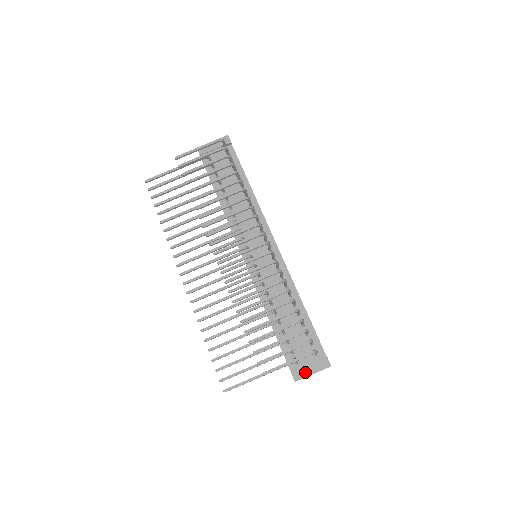
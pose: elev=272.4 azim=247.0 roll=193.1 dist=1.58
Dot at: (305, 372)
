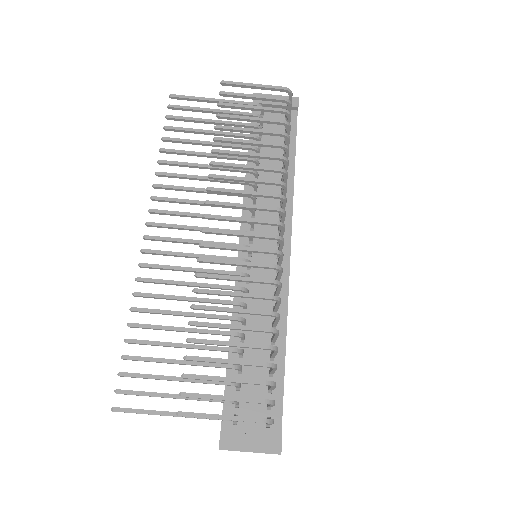
Dot at: (240, 443)
